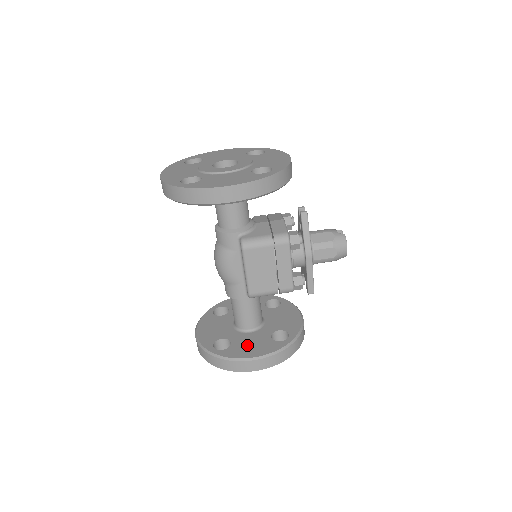
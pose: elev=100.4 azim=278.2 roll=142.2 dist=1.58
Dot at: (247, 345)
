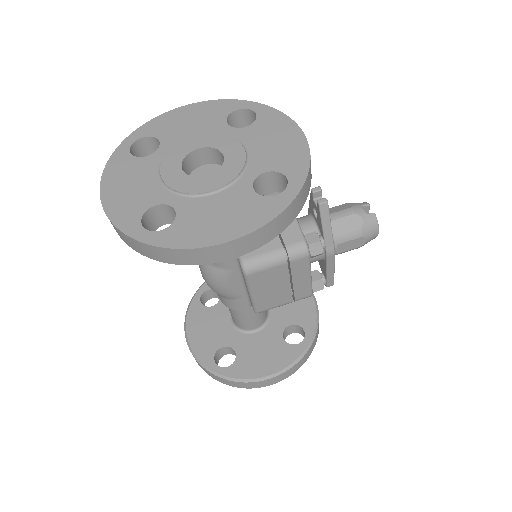
Dot at: (257, 355)
